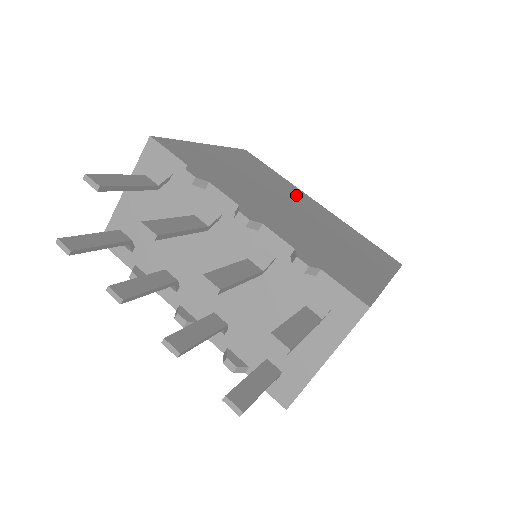
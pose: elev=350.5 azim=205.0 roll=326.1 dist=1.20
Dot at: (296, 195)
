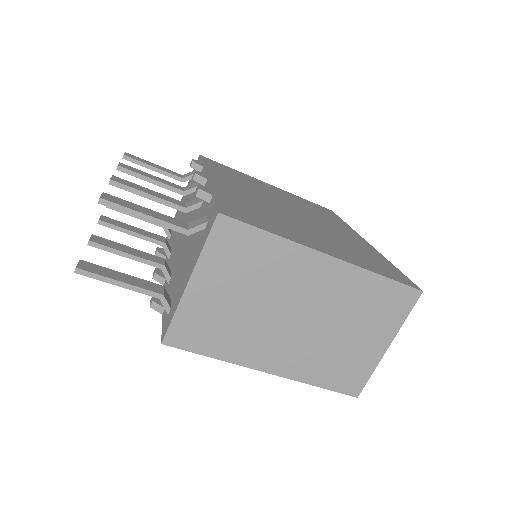
Dot at: (333, 224)
